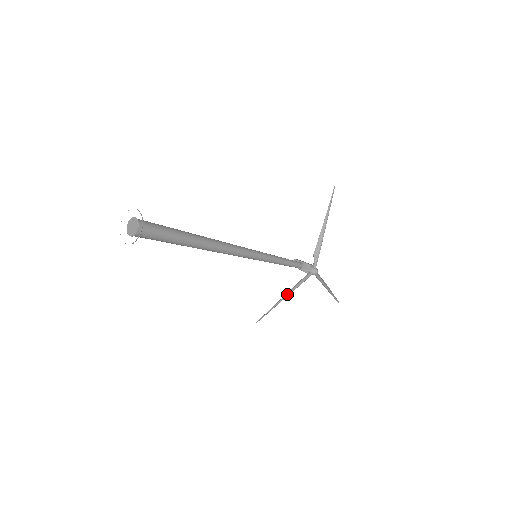
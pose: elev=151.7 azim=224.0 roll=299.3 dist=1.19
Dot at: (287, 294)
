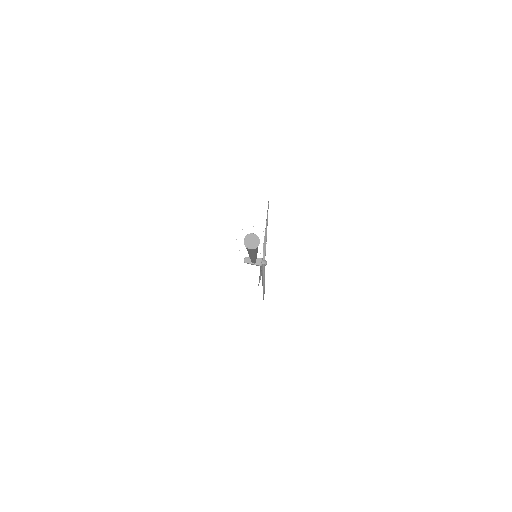
Dot at: (264, 283)
